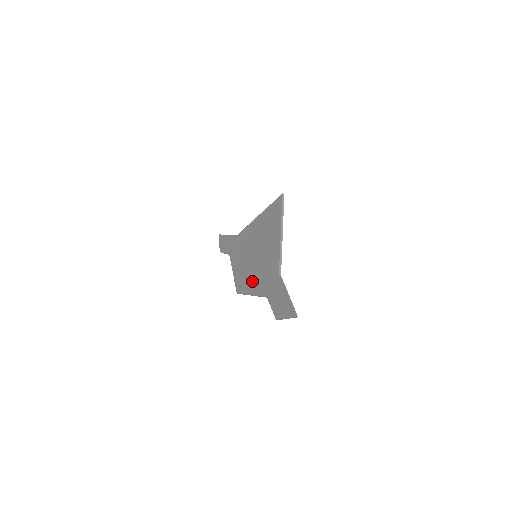
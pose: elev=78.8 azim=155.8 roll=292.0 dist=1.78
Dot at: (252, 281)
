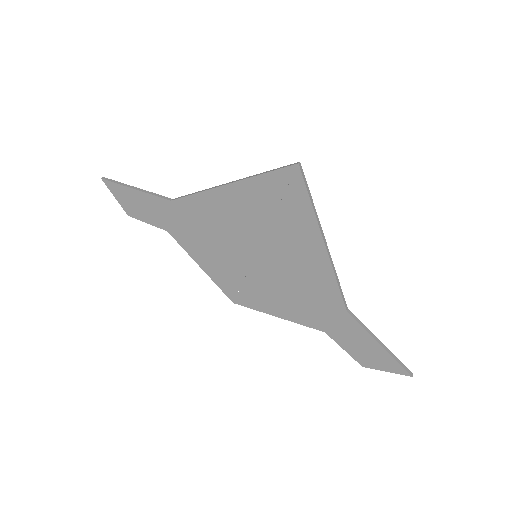
Dot at: (271, 299)
